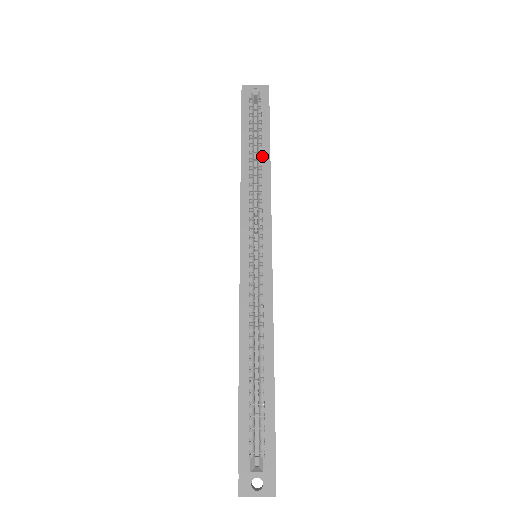
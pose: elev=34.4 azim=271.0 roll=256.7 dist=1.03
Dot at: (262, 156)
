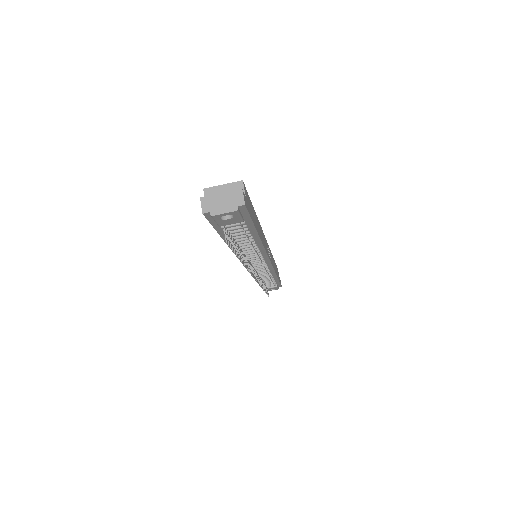
Dot at: occluded
